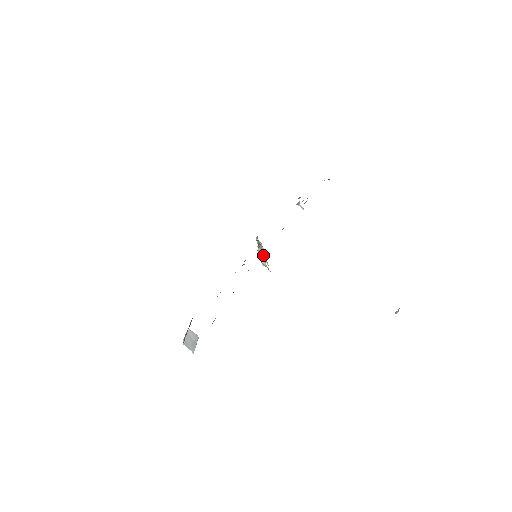
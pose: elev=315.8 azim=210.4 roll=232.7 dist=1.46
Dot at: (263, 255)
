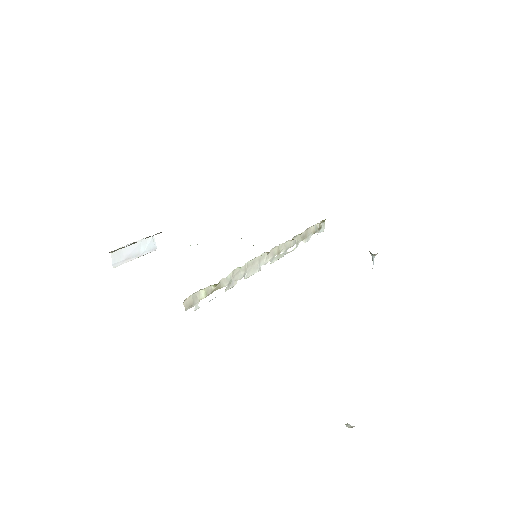
Dot at: (254, 267)
